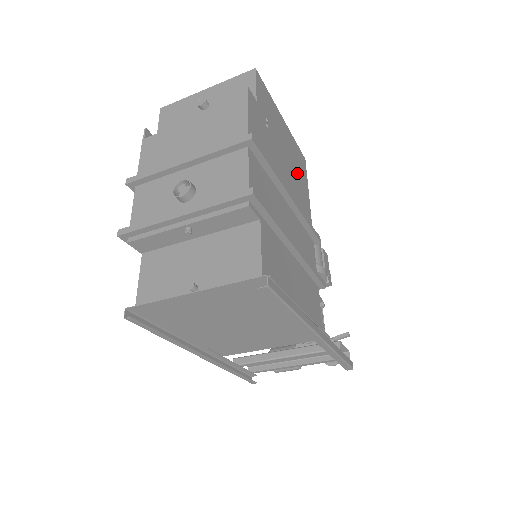
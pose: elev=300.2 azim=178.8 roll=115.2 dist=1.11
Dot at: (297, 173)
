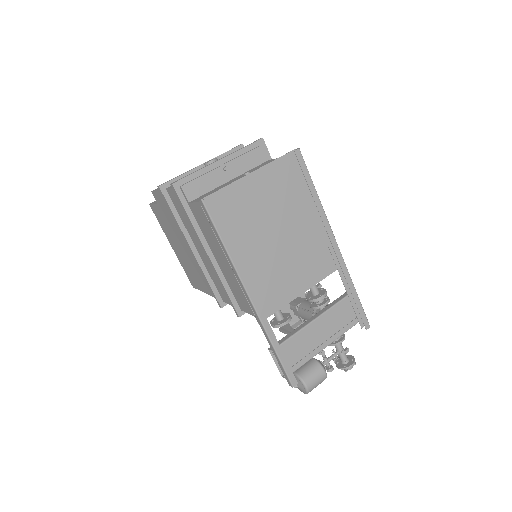
Dot at: occluded
